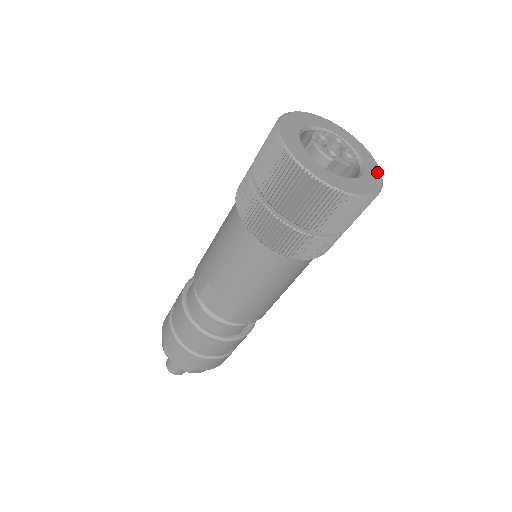
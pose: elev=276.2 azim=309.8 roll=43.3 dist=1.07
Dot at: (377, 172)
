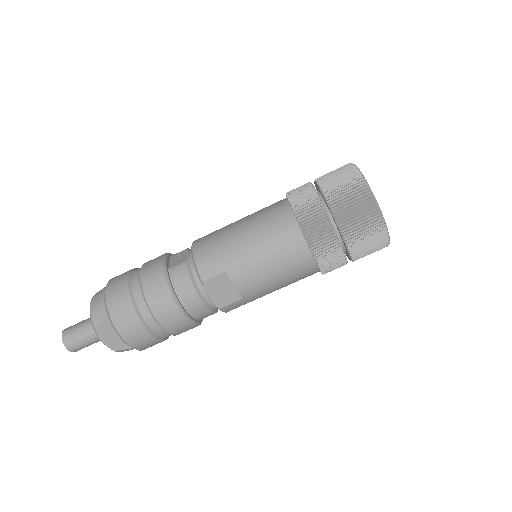
Dot at: occluded
